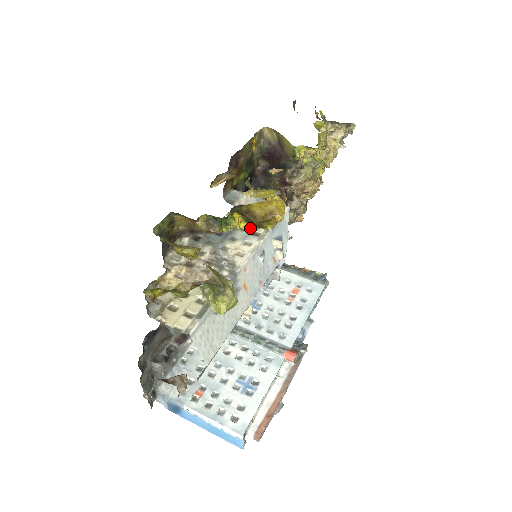
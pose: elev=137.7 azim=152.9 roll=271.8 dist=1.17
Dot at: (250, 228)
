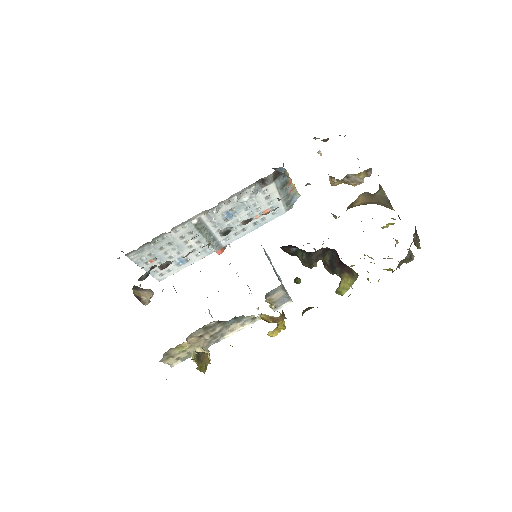
Dot at: (255, 317)
